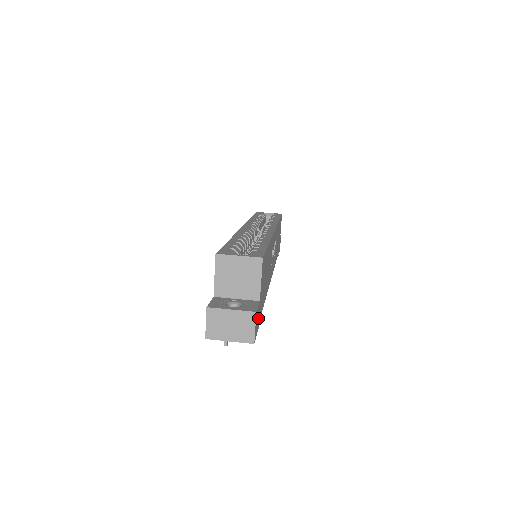
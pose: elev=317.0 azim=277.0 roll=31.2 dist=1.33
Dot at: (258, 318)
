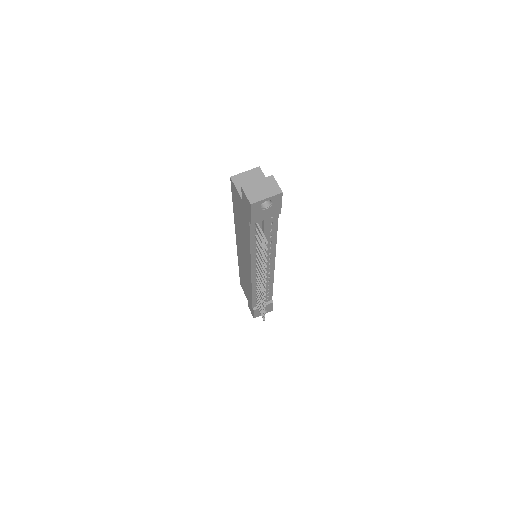
Dot at: occluded
